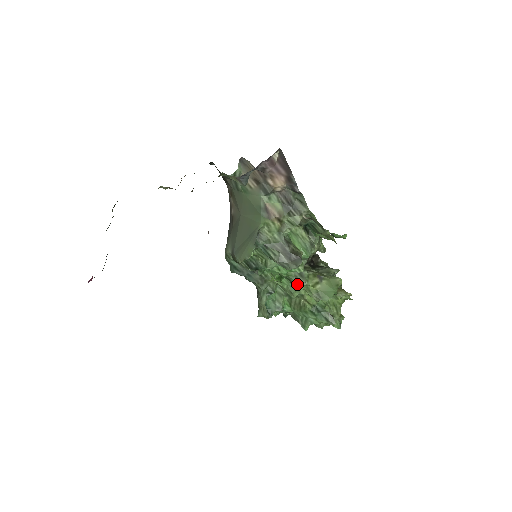
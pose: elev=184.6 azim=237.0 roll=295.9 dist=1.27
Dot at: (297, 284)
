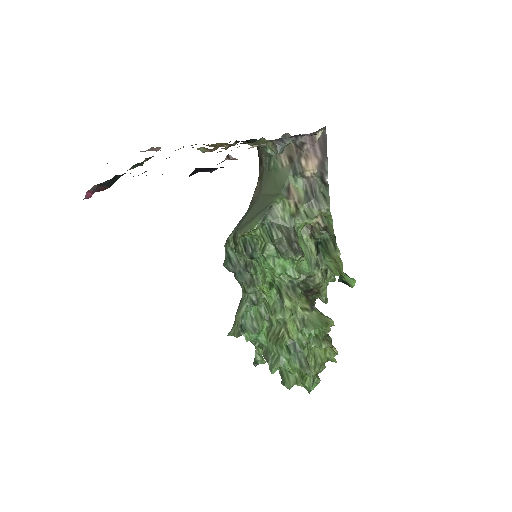
Dot at: (286, 296)
